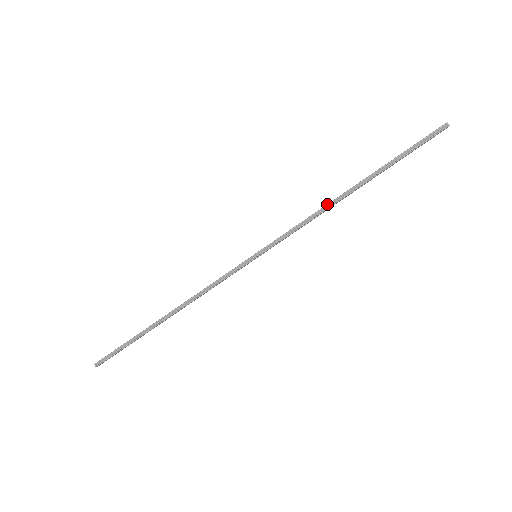
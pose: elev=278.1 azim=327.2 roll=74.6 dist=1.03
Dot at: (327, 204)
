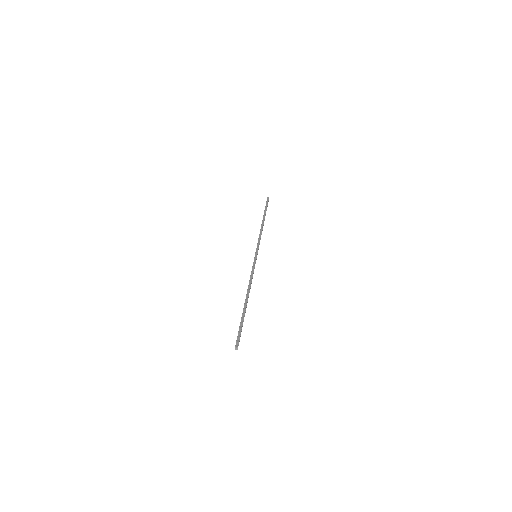
Dot at: occluded
